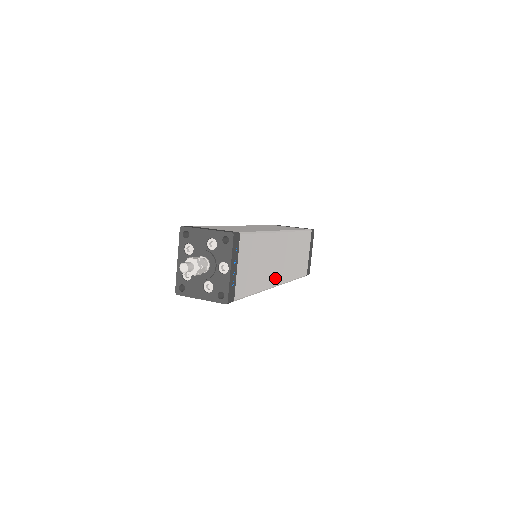
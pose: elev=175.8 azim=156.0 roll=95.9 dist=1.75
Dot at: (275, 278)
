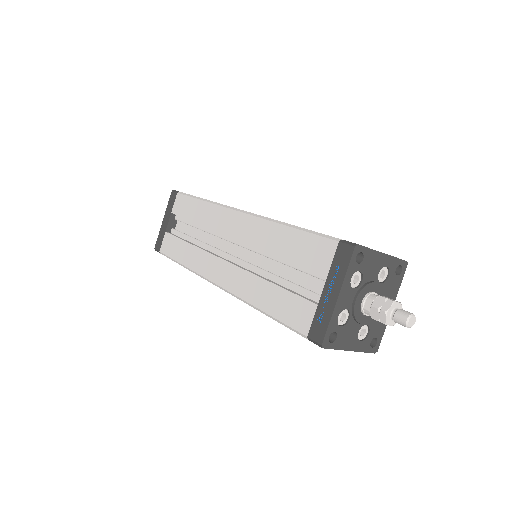
Dot at: occluded
